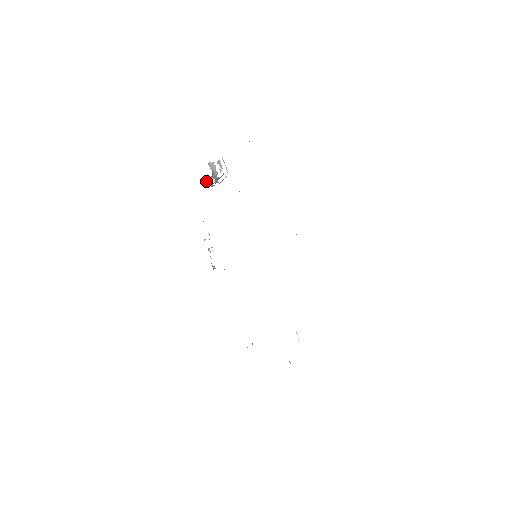
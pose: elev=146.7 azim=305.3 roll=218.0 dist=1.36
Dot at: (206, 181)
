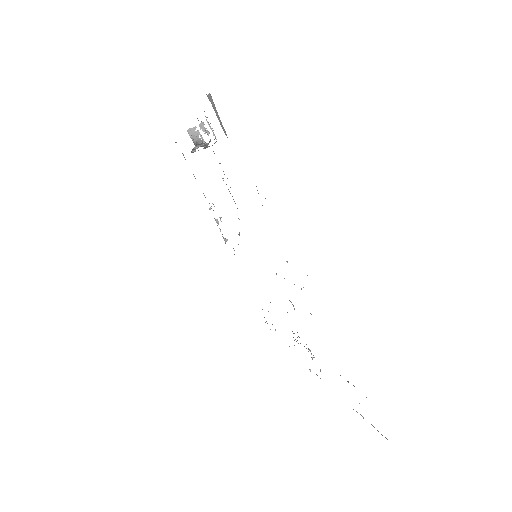
Dot at: occluded
